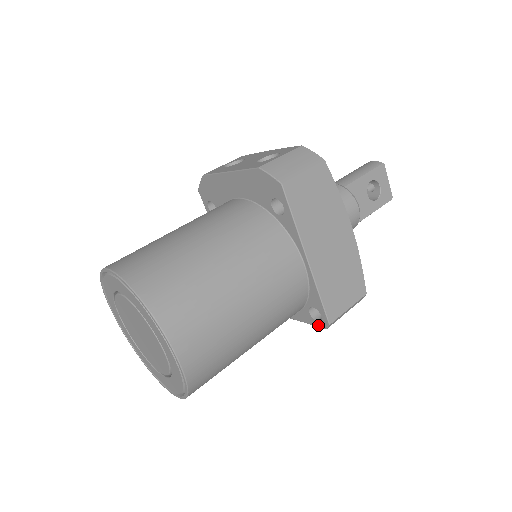
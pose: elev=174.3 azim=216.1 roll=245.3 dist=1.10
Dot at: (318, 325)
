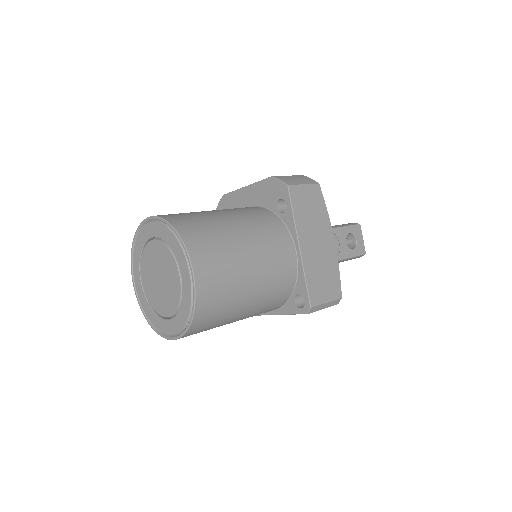
Dot at: (301, 312)
